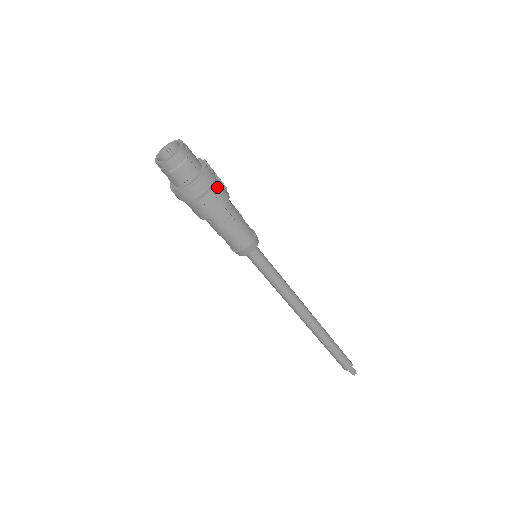
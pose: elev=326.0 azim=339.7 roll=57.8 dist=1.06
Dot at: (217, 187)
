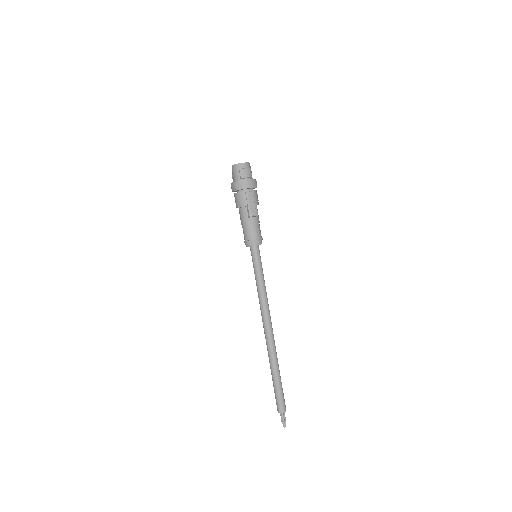
Dot at: (256, 193)
